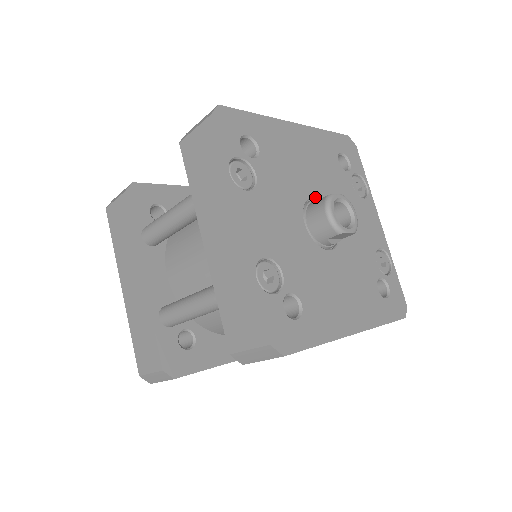
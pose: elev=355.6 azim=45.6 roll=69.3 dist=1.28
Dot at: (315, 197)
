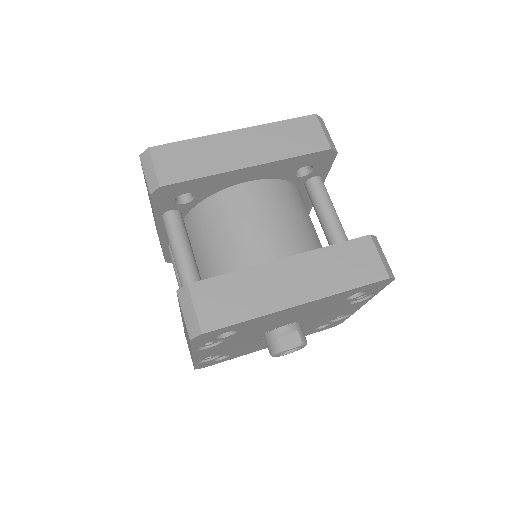
Dot at: (287, 324)
